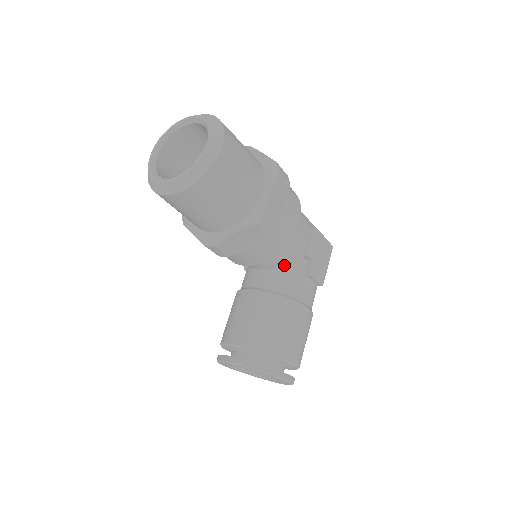
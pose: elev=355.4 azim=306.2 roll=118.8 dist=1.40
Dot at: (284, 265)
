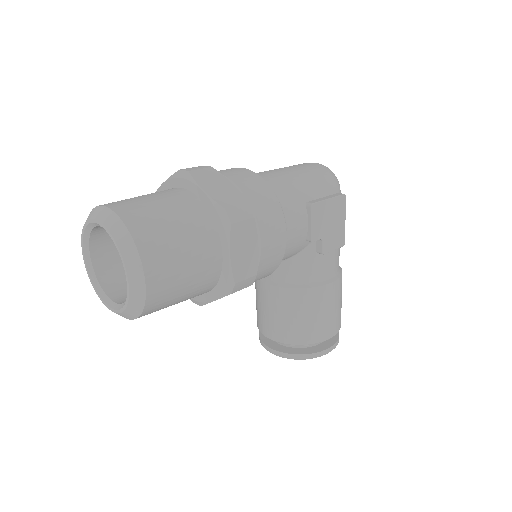
Dot at: (290, 256)
